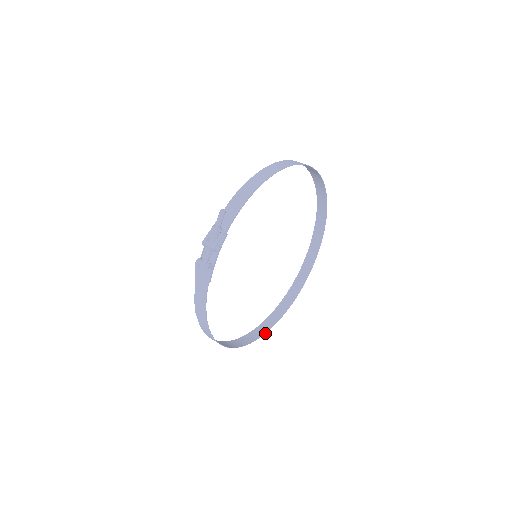
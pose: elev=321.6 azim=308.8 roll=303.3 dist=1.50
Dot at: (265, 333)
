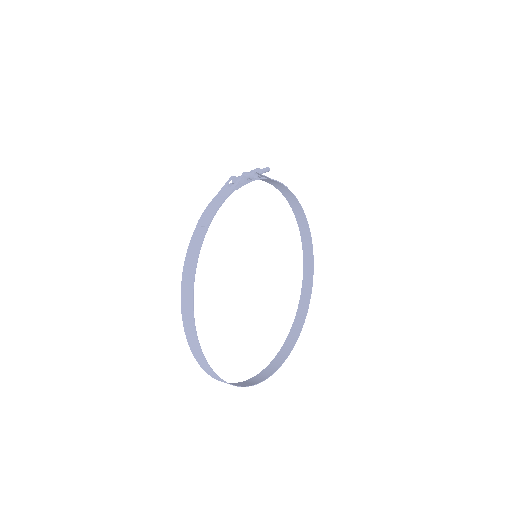
Dot at: occluded
